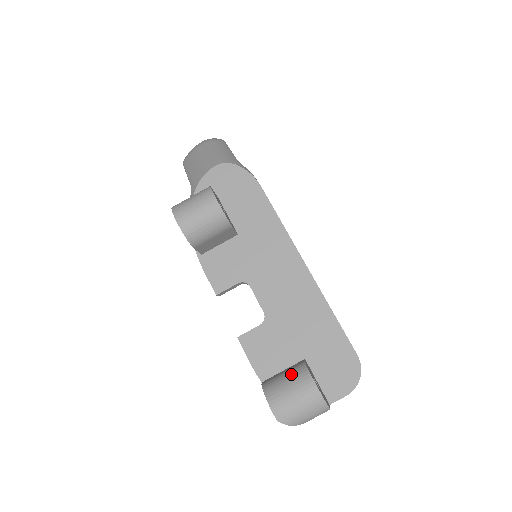
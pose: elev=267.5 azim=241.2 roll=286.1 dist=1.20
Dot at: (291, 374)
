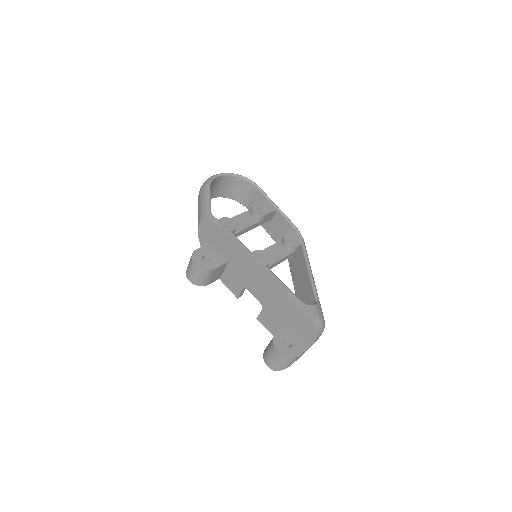
Dot at: (269, 346)
